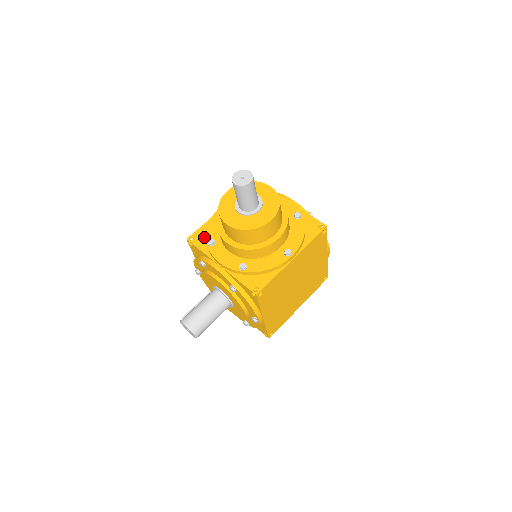
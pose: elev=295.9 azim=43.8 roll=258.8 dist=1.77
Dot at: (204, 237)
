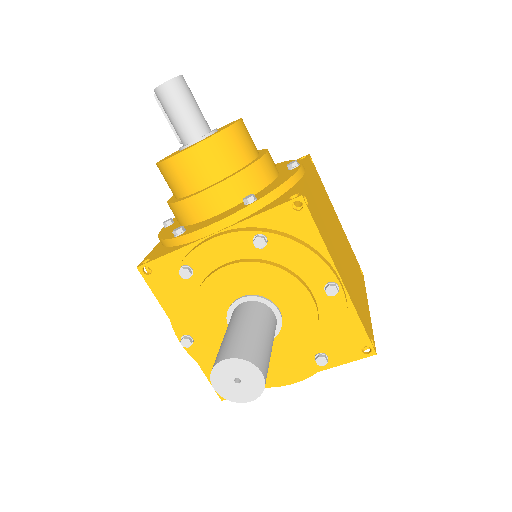
Dot at: (163, 249)
